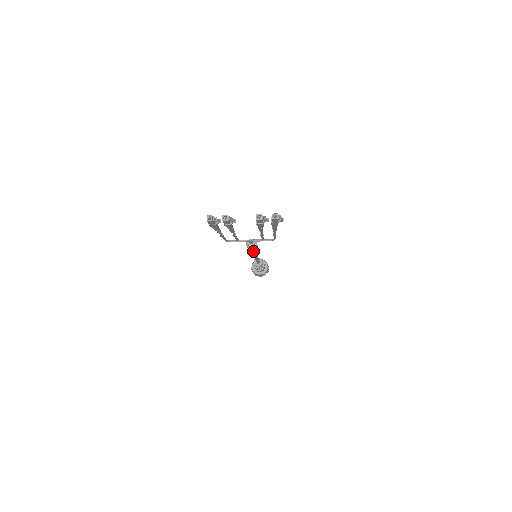
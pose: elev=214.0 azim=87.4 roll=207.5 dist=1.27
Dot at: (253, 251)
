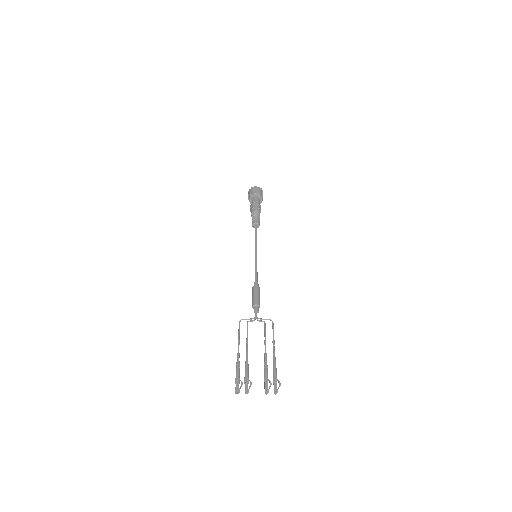
Dot at: occluded
